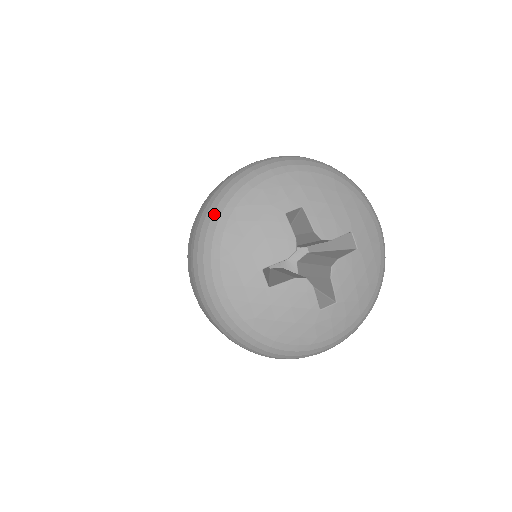
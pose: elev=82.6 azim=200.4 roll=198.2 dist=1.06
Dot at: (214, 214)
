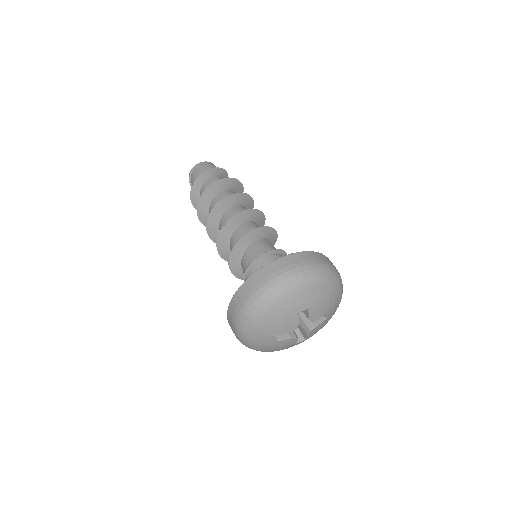
Dot at: (259, 307)
